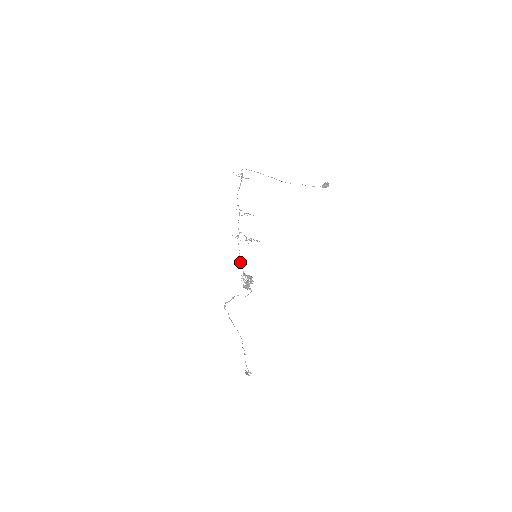
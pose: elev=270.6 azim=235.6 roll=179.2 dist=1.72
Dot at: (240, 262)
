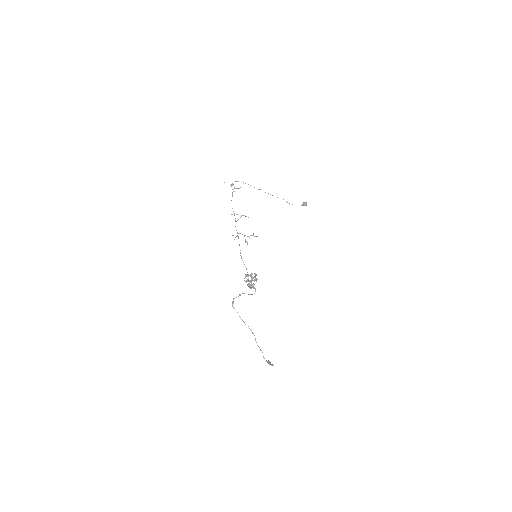
Dot at: occluded
